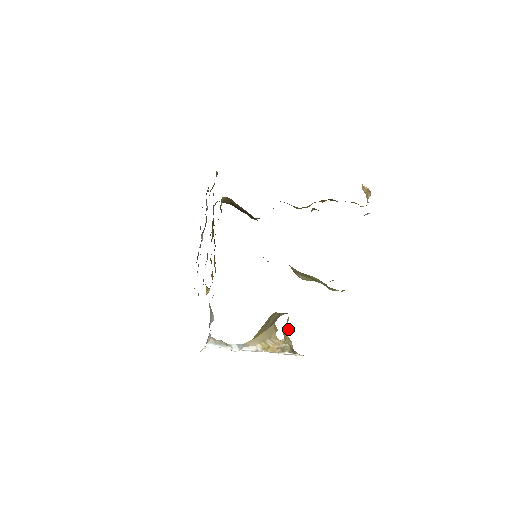
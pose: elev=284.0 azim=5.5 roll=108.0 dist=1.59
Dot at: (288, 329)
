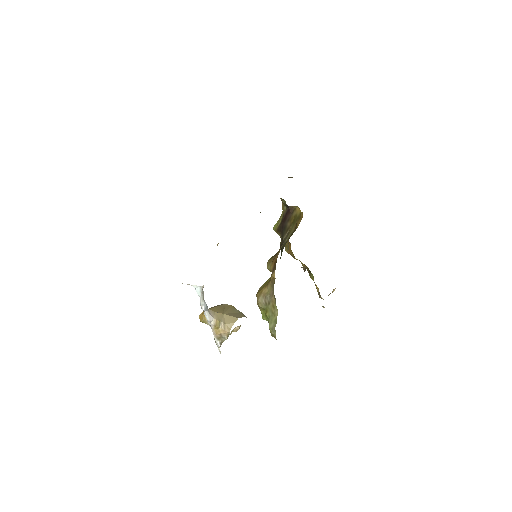
Dot at: (237, 329)
